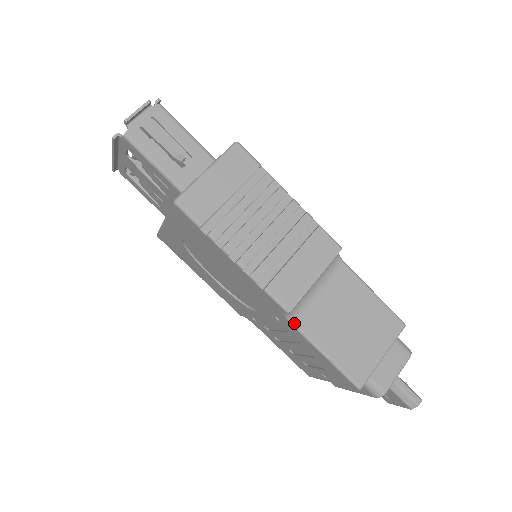
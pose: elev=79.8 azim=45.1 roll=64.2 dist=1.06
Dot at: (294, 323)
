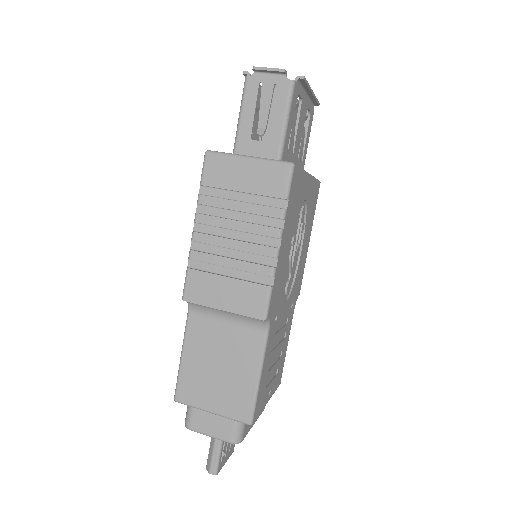
Dot at: (189, 312)
